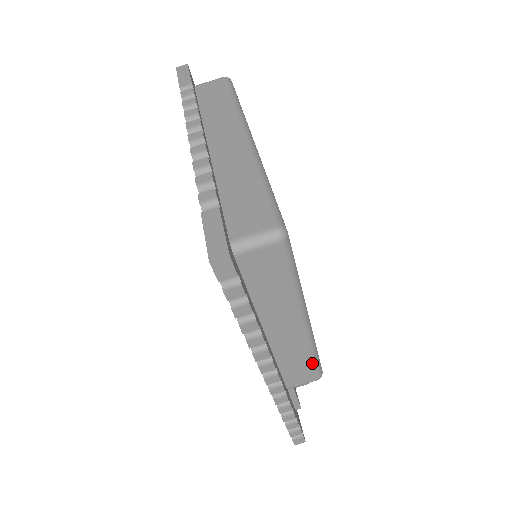
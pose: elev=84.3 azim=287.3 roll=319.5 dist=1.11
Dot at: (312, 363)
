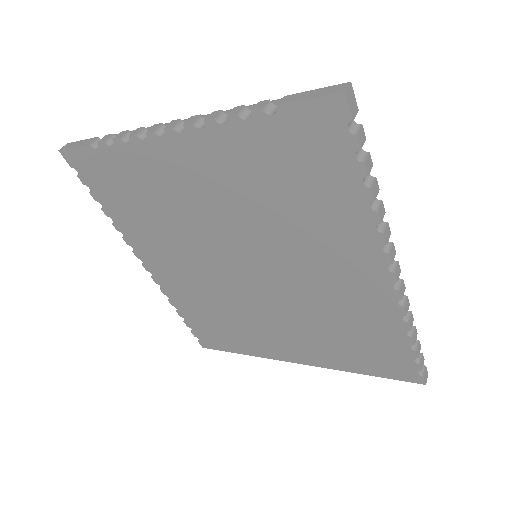
Dot at: occluded
